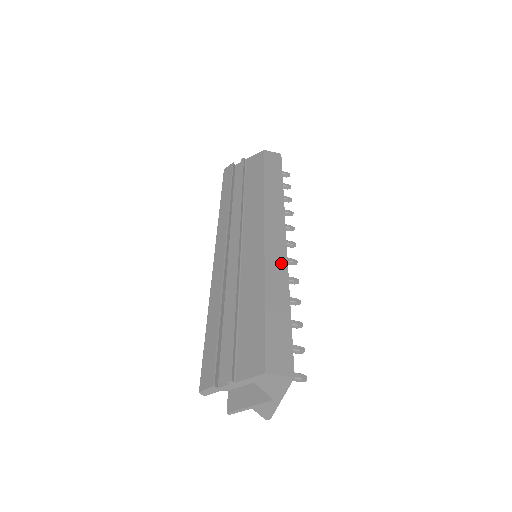
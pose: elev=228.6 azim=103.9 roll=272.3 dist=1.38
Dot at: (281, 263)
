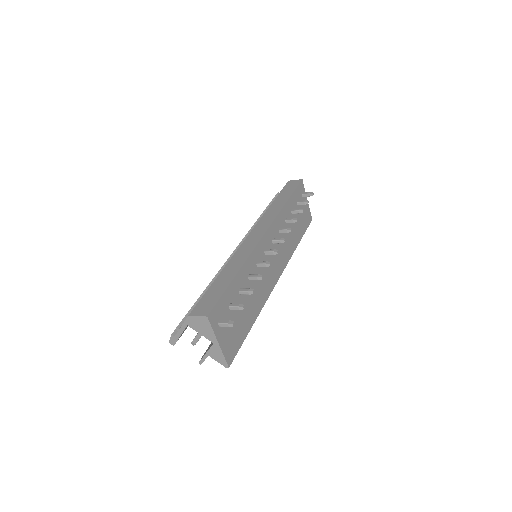
Dot at: (248, 250)
